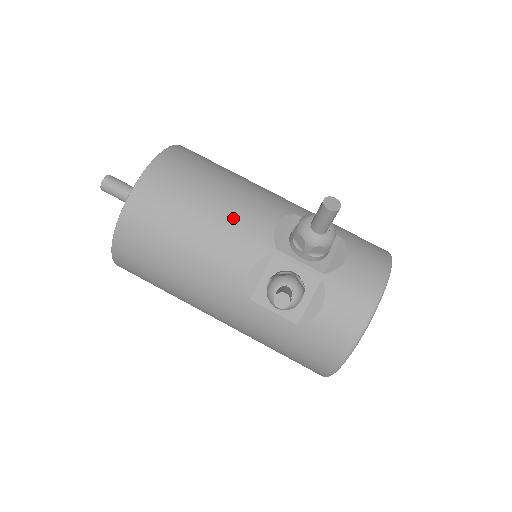
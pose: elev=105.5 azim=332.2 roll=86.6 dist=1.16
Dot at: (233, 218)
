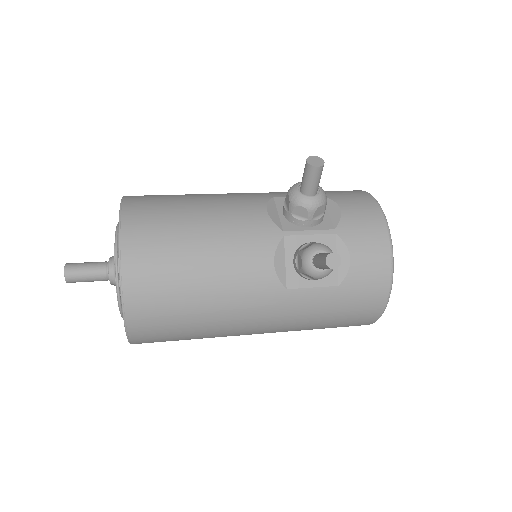
Dot at: (229, 226)
